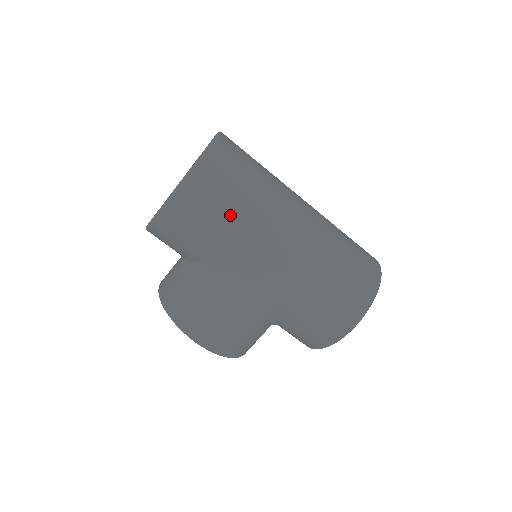
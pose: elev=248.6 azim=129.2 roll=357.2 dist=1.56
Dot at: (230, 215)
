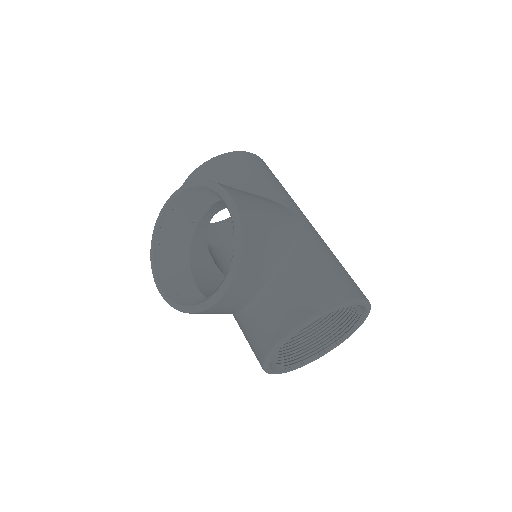
Dot at: (282, 186)
